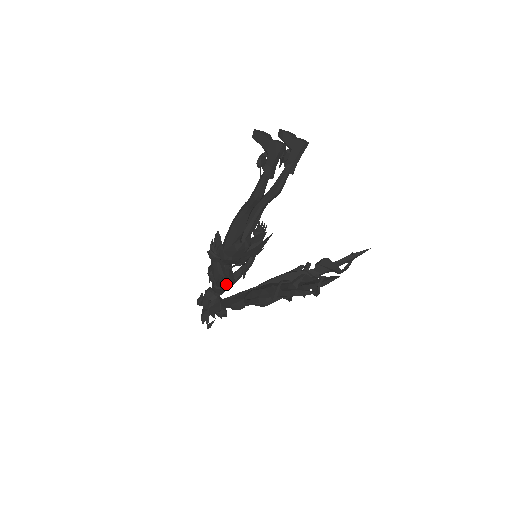
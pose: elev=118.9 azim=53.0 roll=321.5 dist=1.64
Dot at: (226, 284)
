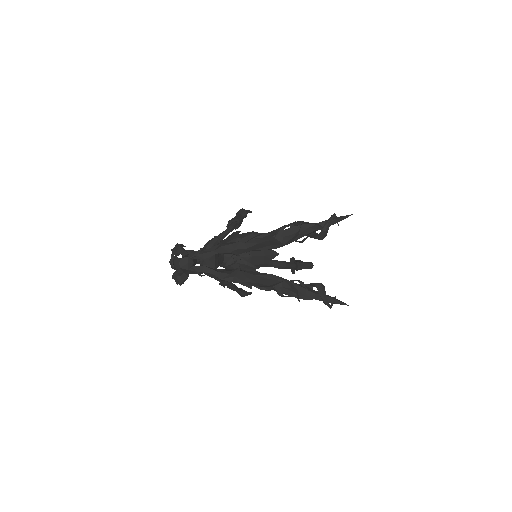
Dot at: occluded
